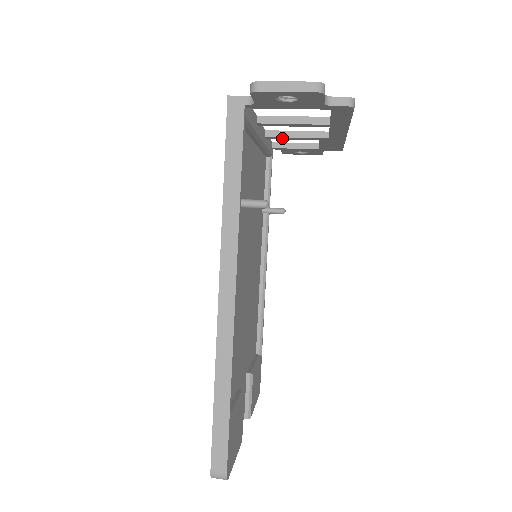
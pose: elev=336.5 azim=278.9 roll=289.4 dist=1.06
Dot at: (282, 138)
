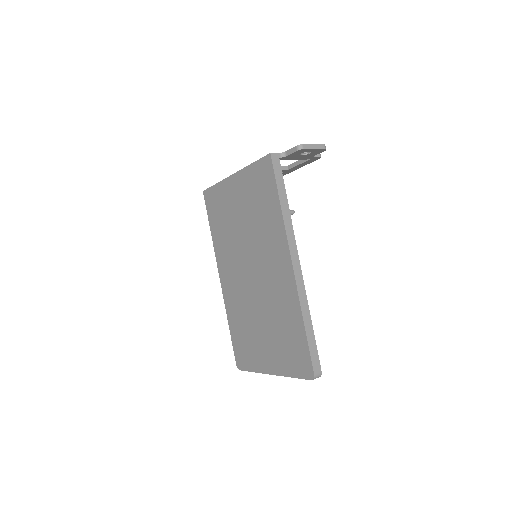
Dot at: occluded
